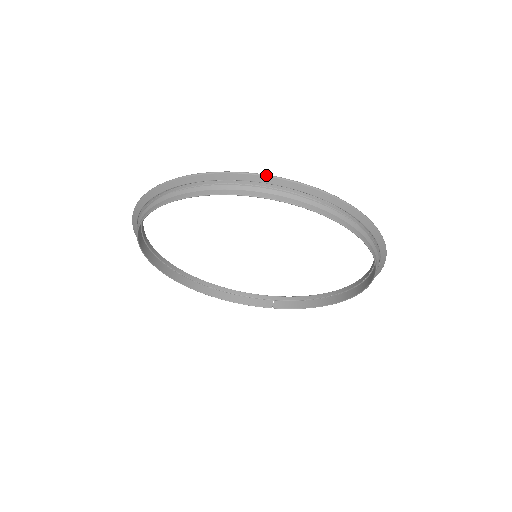
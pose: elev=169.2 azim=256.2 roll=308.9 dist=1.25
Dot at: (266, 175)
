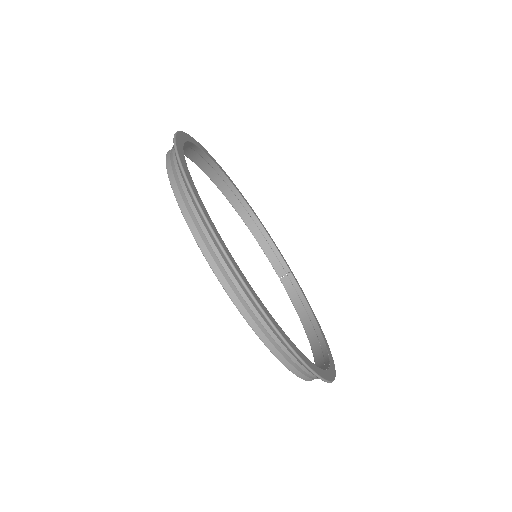
Dot at: (226, 257)
